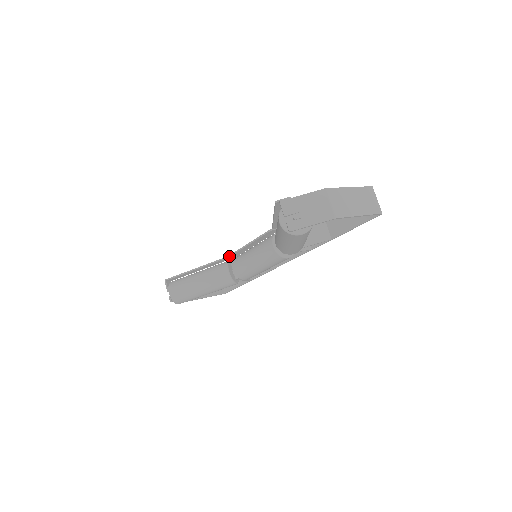
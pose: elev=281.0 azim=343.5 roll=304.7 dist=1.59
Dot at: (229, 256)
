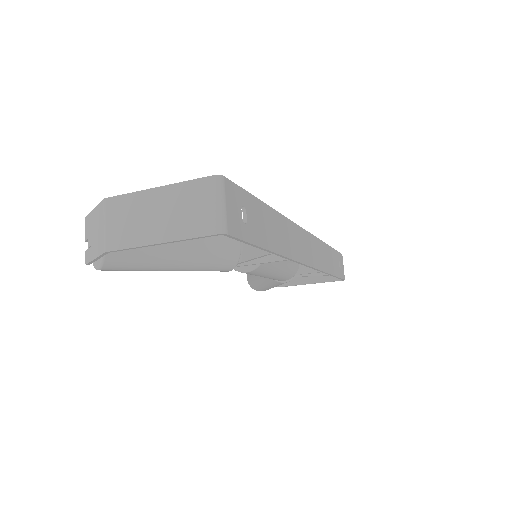
Dot at: occluded
